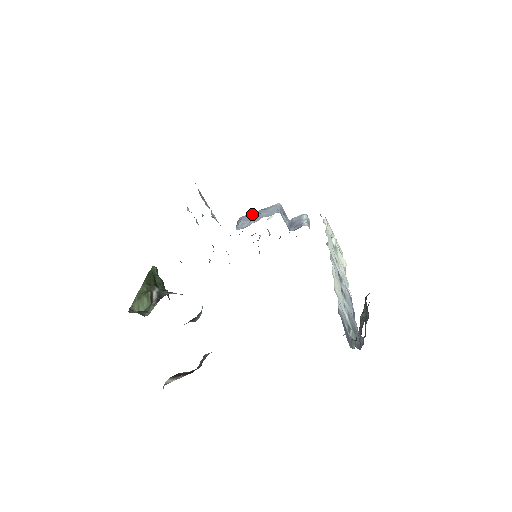
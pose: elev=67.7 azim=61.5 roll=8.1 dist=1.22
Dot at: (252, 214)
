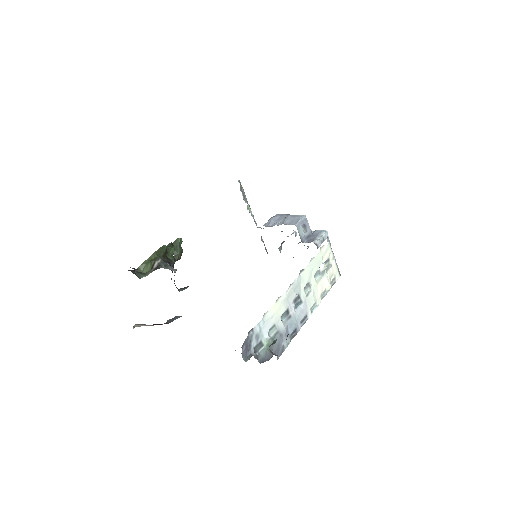
Dot at: (283, 216)
